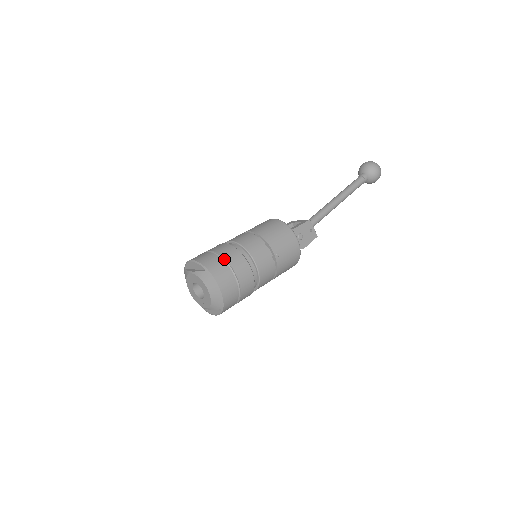
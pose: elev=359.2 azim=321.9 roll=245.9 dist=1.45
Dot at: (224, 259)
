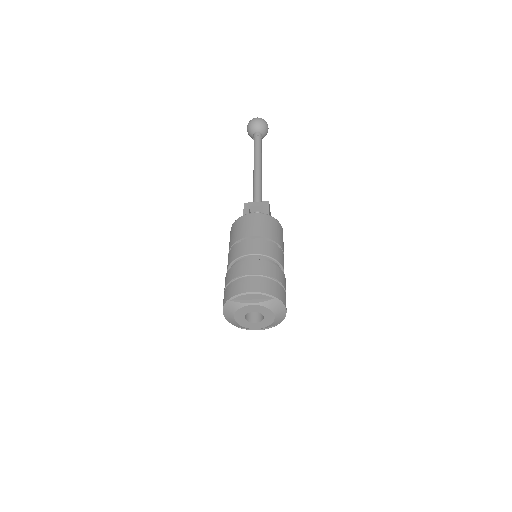
Dot at: (273, 279)
